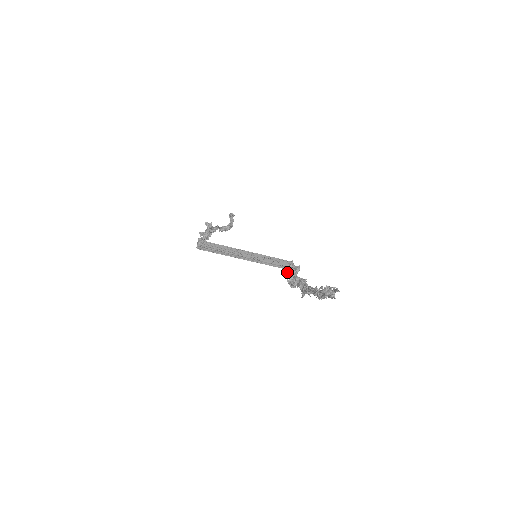
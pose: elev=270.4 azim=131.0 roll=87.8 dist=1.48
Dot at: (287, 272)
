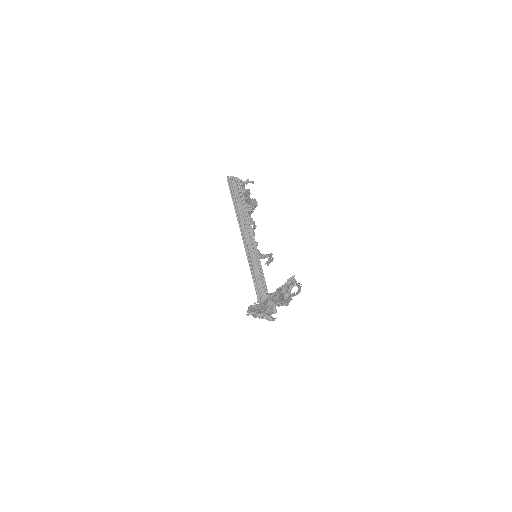
Dot at: occluded
